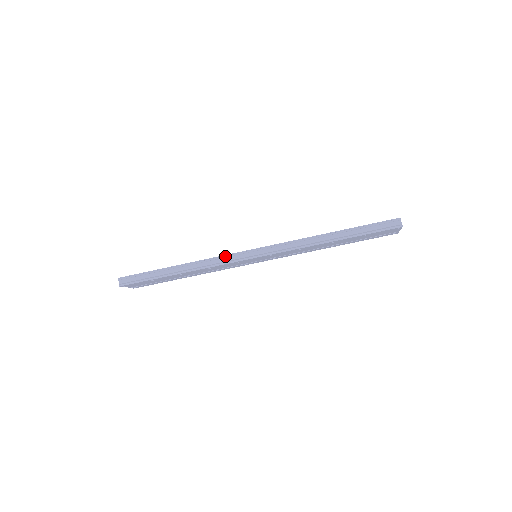
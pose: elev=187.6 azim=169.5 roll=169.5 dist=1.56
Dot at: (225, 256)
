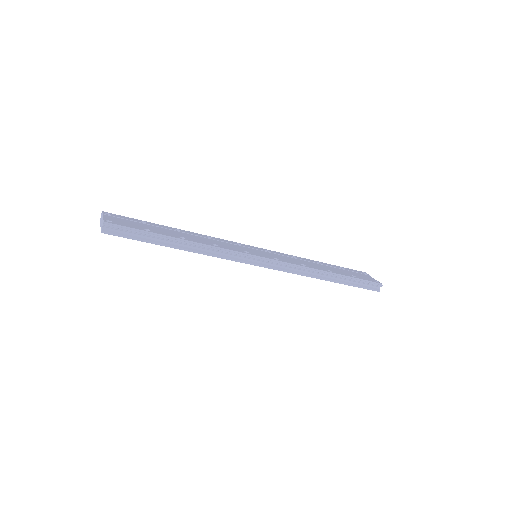
Dot at: (236, 253)
